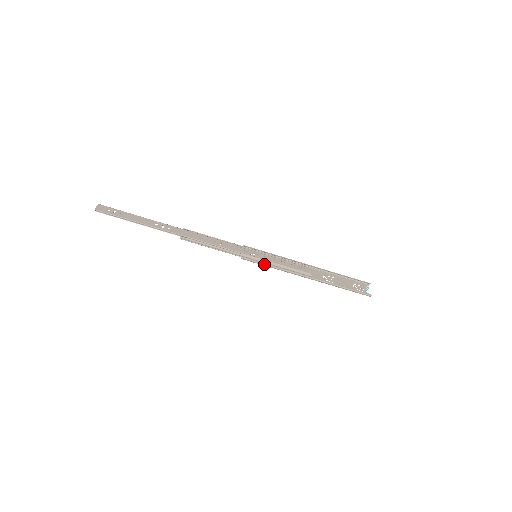
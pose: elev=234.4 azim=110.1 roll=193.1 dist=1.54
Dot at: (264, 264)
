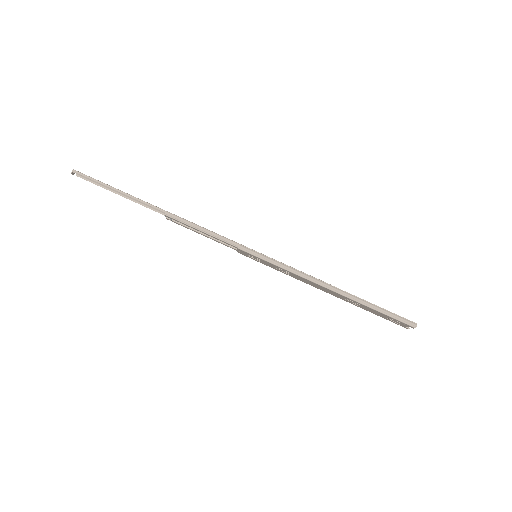
Dot at: (268, 258)
